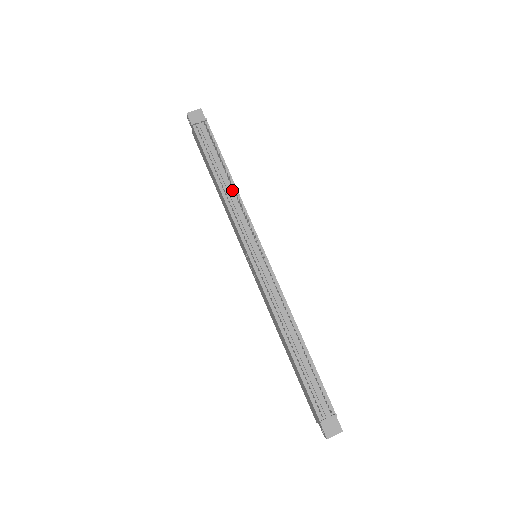
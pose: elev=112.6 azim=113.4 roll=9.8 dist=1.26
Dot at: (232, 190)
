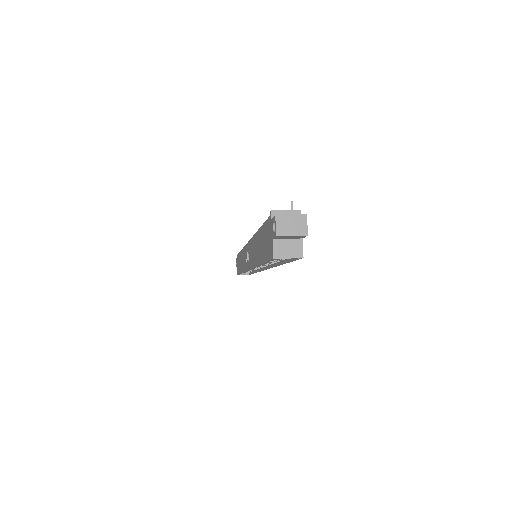
Dot at: occluded
